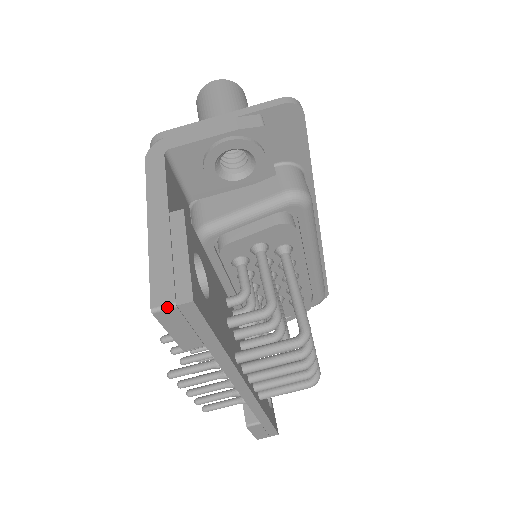
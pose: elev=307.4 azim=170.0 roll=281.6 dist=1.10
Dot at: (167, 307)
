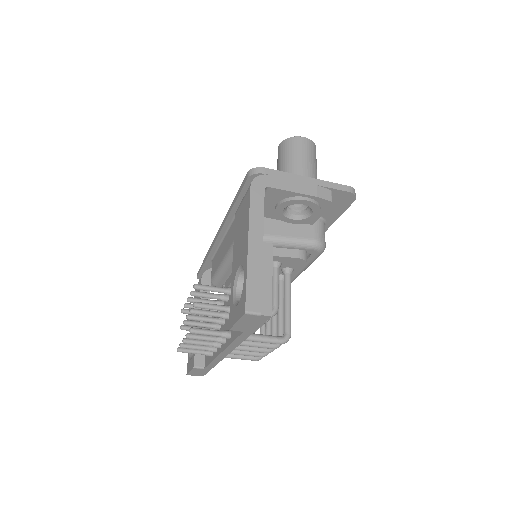
Dot at: (255, 314)
